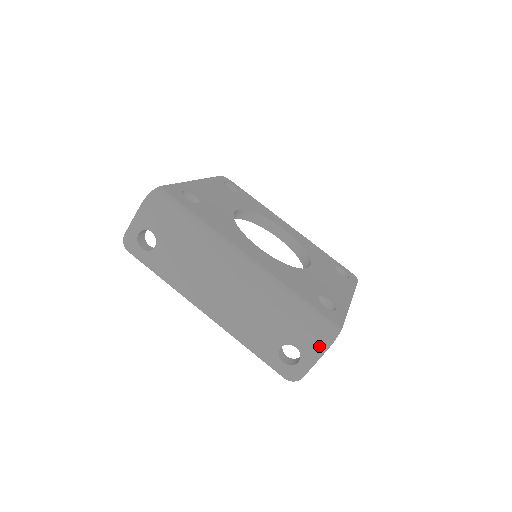
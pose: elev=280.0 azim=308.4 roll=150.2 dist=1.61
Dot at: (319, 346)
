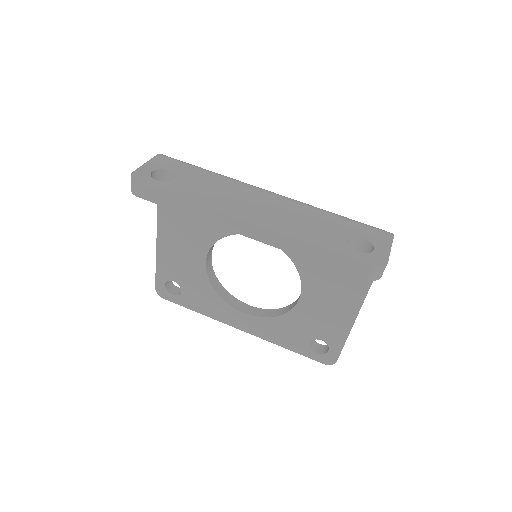
Dot at: (384, 234)
